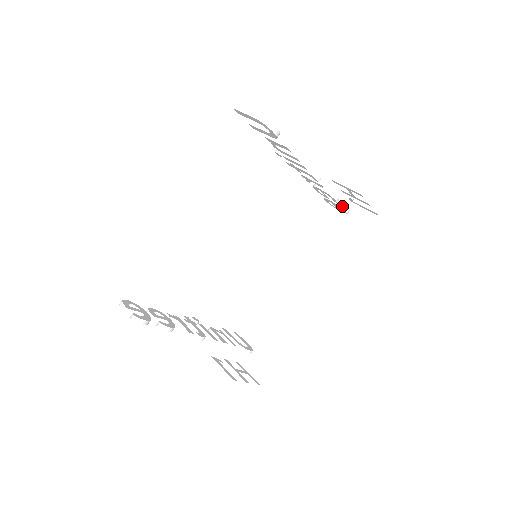
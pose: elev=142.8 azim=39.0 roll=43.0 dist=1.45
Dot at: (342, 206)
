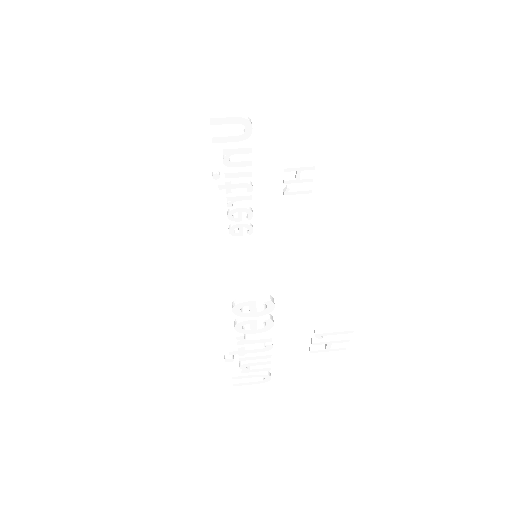
Dot at: (251, 224)
